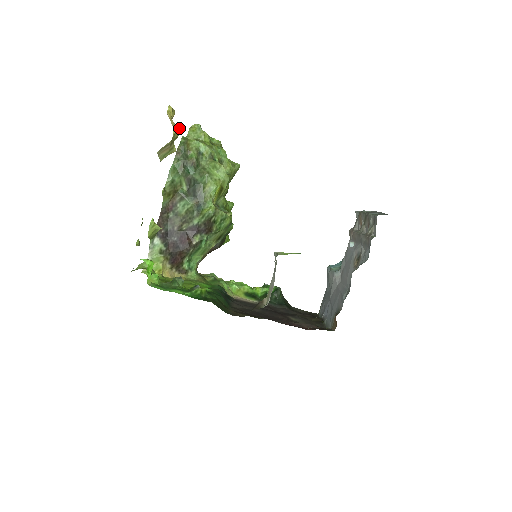
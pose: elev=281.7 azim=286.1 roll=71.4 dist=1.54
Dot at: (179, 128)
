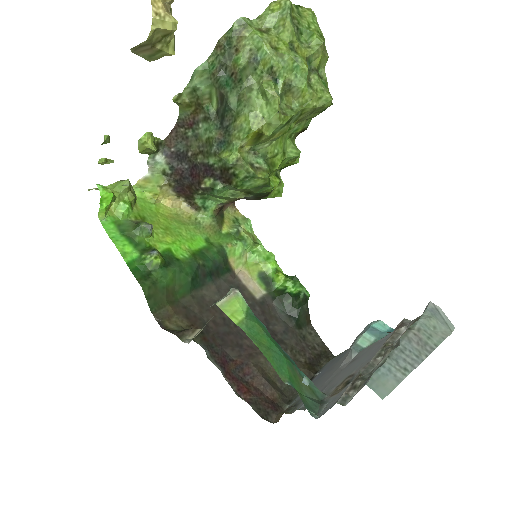
Dot at: (174, 19)
